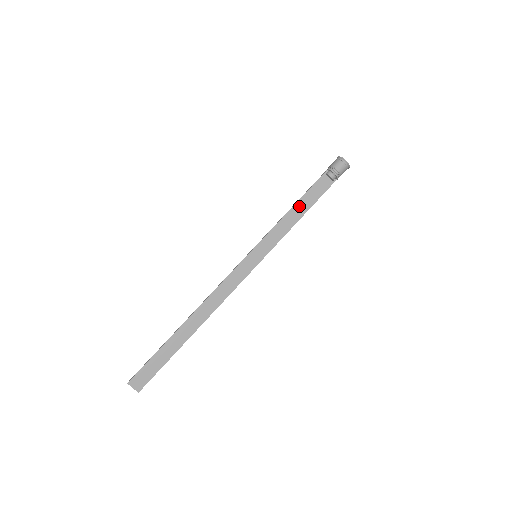
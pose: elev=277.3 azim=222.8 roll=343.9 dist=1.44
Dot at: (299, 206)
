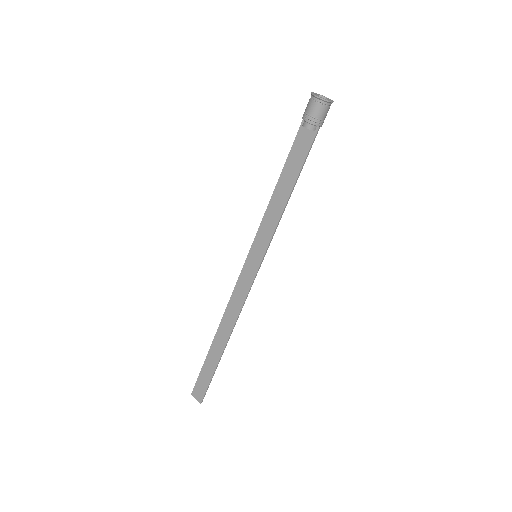
Dot at: (283, 181)
